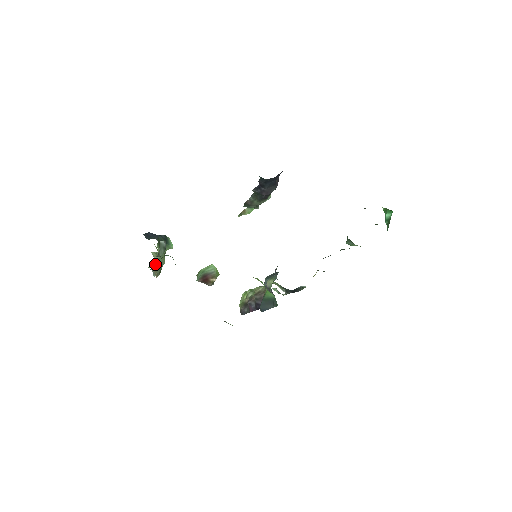
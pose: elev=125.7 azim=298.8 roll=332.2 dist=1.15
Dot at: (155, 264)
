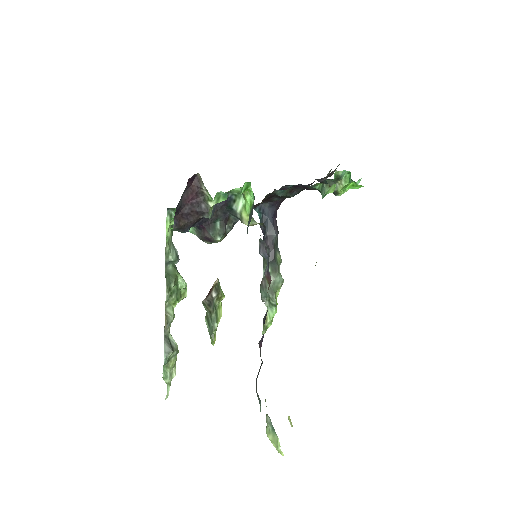
Dot at: (166, 274)
